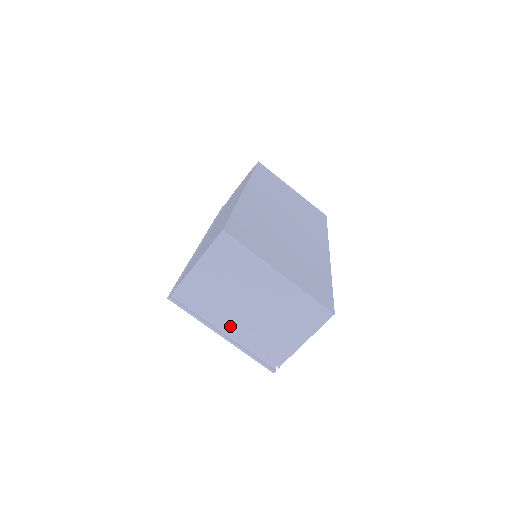
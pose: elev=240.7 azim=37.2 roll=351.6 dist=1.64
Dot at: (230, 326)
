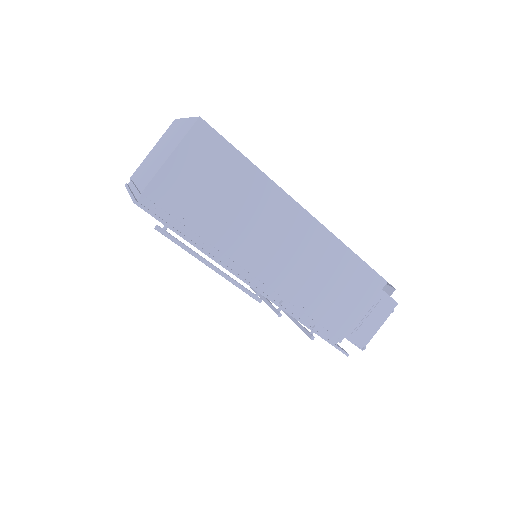
Dot at: (138, 180)
